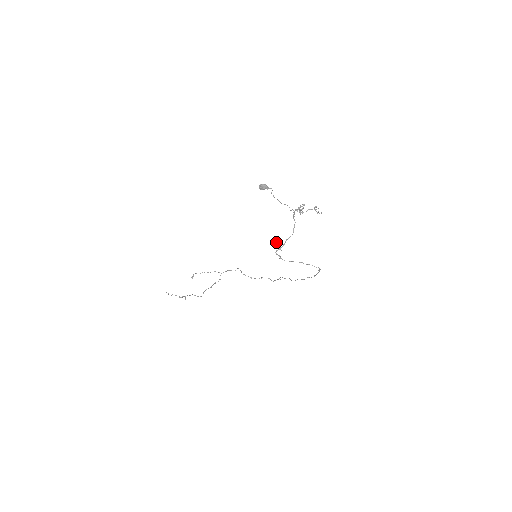
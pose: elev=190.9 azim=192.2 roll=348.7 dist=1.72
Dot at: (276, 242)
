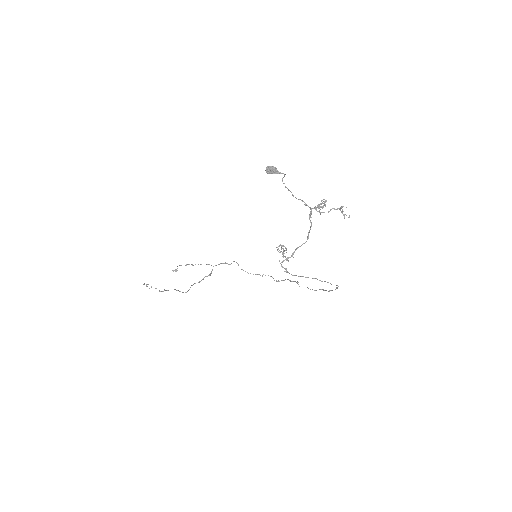
Dot at: occluded
